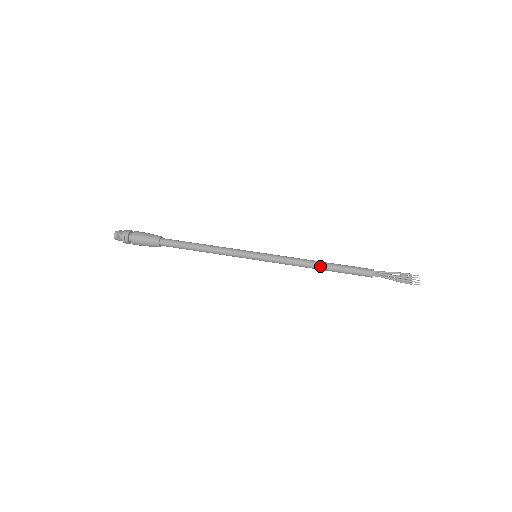
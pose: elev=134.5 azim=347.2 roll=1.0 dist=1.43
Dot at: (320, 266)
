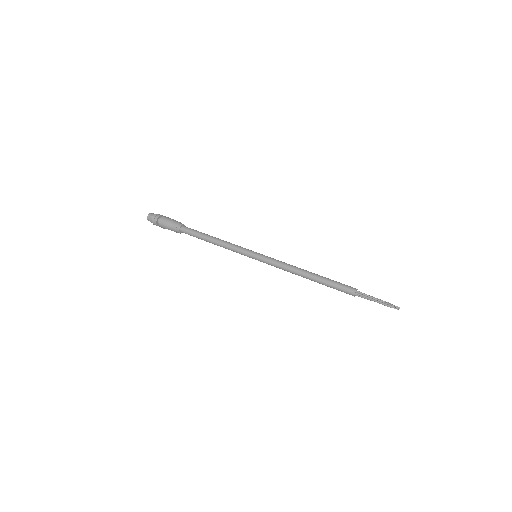
Dot at: (309, 274)
